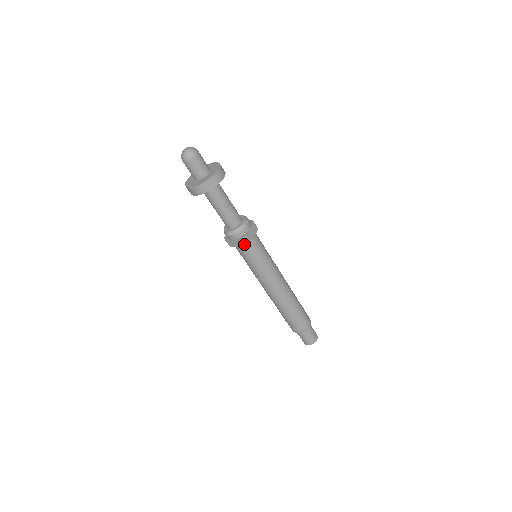
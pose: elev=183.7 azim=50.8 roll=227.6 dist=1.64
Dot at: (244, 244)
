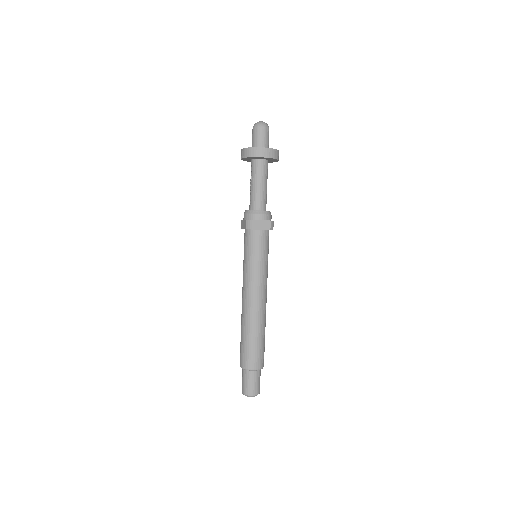
Dot at: (271, 228)
